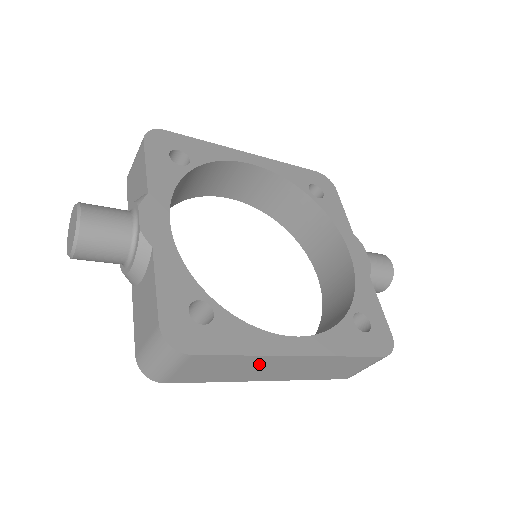
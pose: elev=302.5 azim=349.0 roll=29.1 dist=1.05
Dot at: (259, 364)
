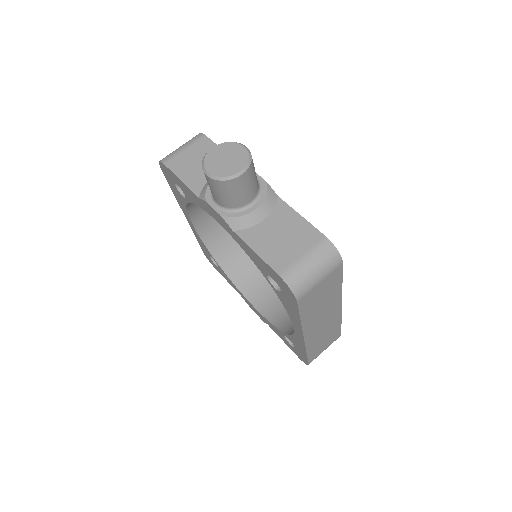
Dot at: (330, 304)
